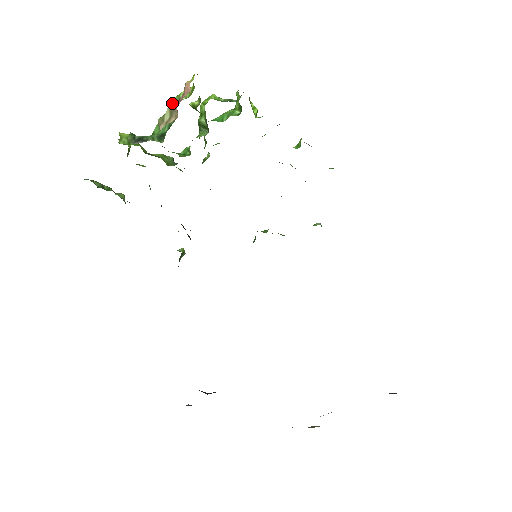
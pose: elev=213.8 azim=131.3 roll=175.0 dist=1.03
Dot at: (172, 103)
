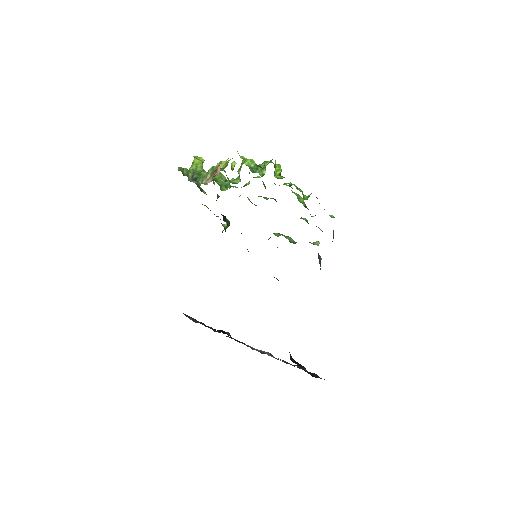
Dot at: (215, 167)
